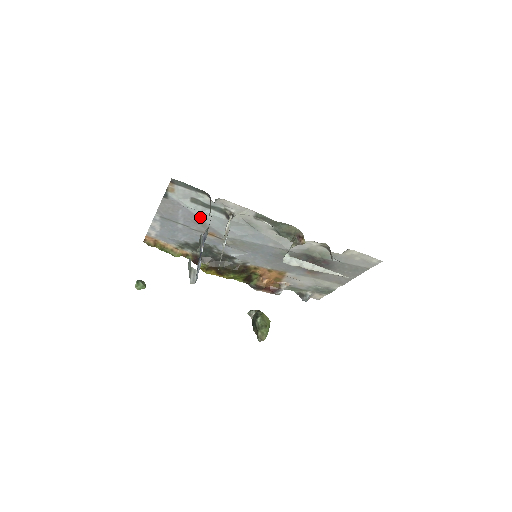
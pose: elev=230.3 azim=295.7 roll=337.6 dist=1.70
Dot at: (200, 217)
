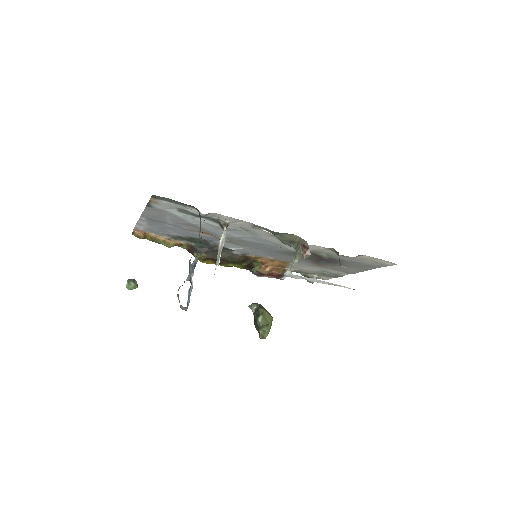
Dot at: (191, 222)
